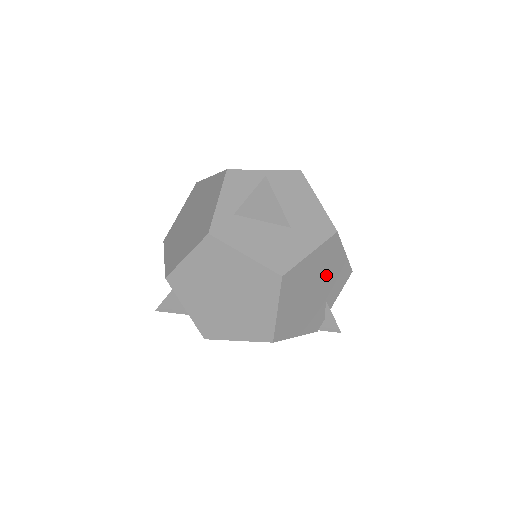
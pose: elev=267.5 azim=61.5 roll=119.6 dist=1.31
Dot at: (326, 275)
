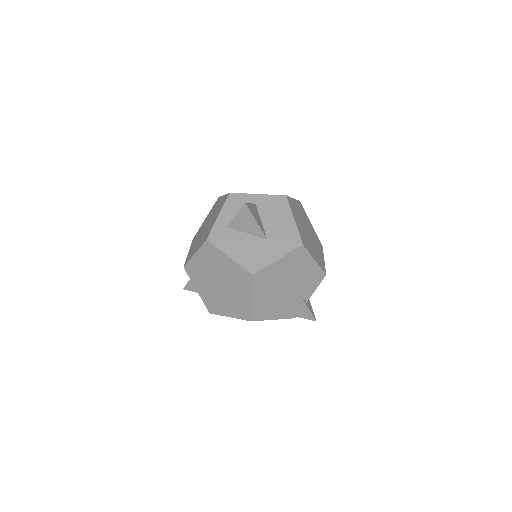
Dot at: (297, 276)
